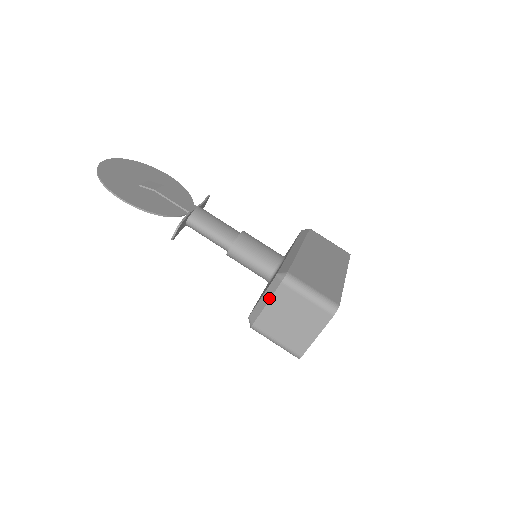
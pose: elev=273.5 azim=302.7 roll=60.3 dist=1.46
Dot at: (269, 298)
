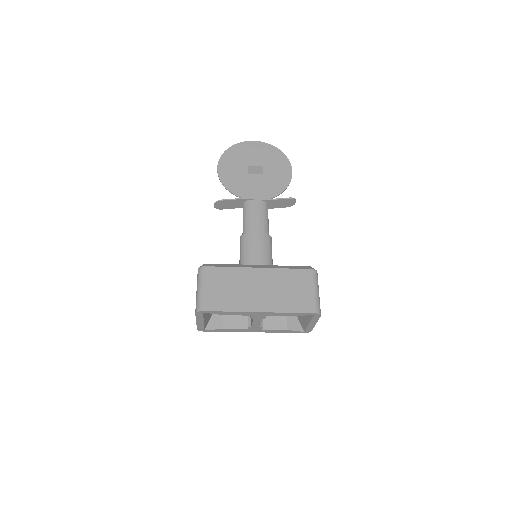
Dot at: occluded
